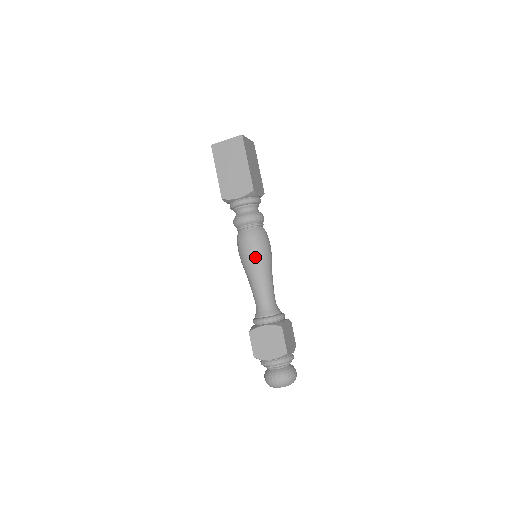
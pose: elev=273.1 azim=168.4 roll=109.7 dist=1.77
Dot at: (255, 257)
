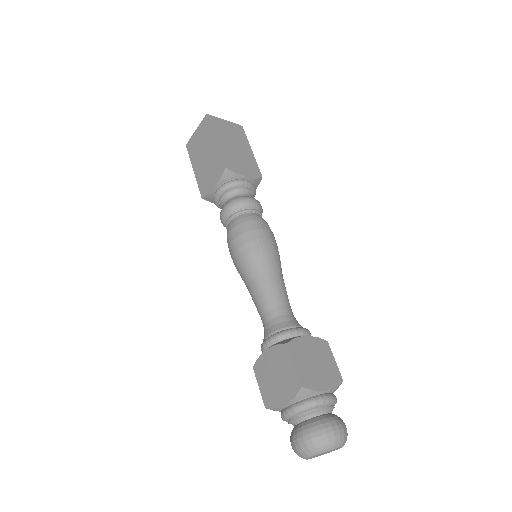
Dot at: (274, 246)
